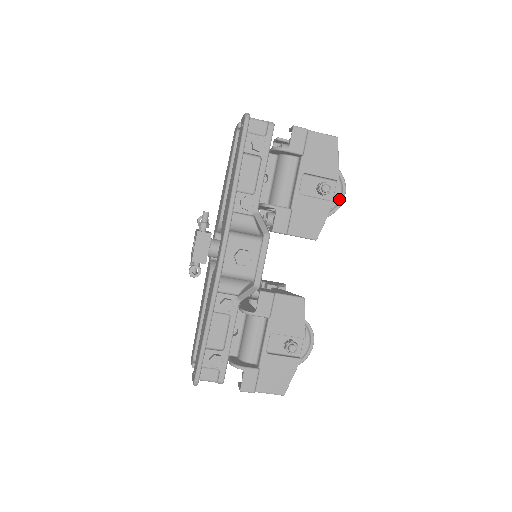
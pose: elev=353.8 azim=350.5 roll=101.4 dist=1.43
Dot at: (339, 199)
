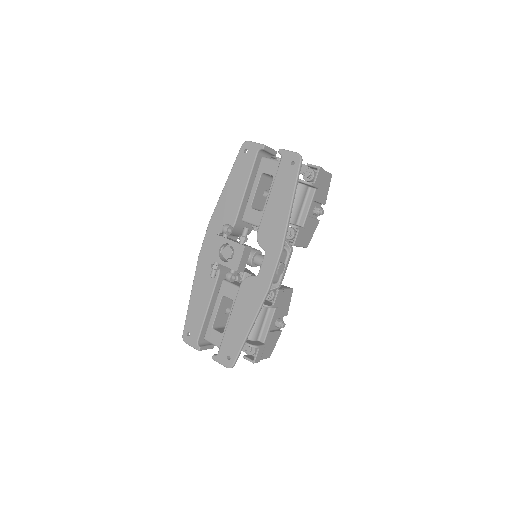
Dot at: occluded
